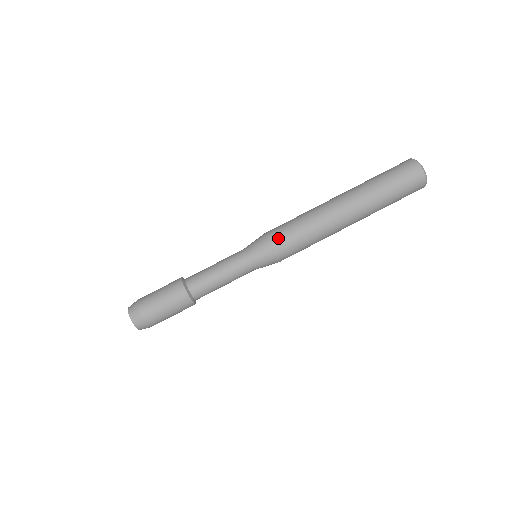
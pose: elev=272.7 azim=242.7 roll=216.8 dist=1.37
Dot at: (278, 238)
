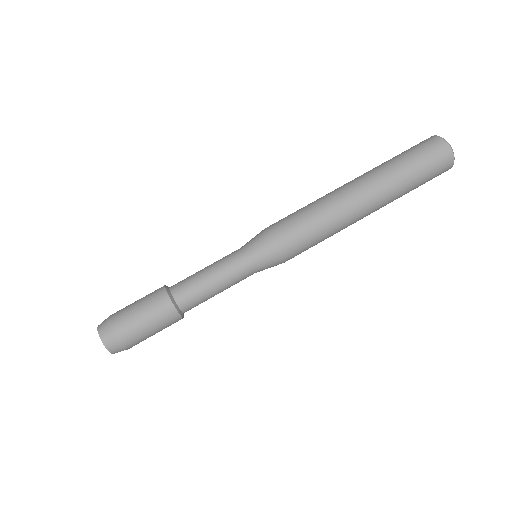
Dot at: (291, 247)
